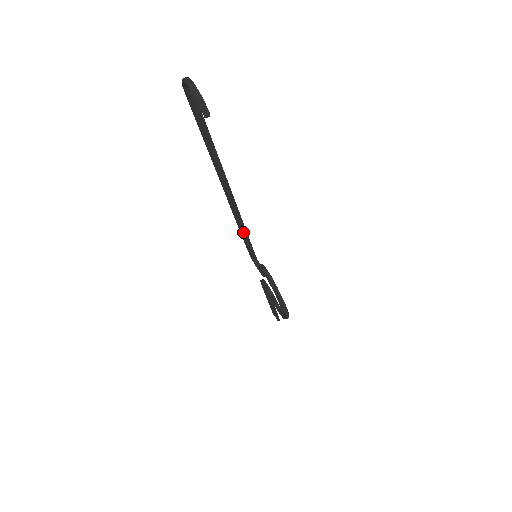
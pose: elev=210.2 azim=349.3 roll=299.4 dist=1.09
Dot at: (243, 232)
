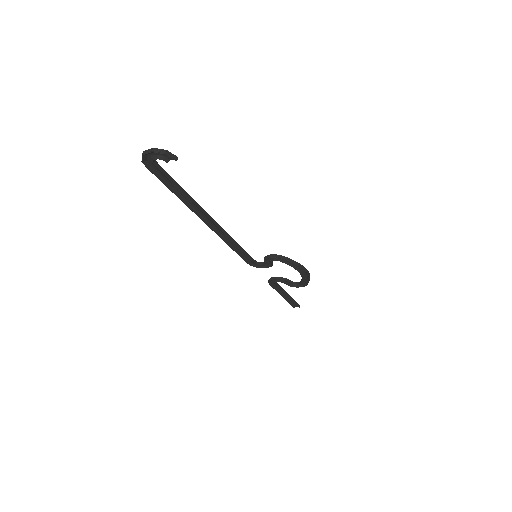
Dot at: (236, 245)
